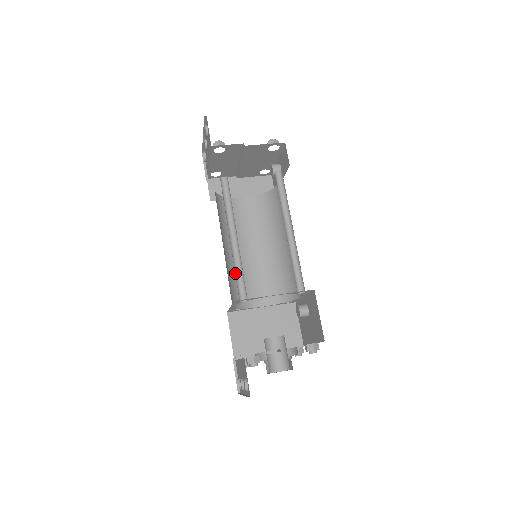
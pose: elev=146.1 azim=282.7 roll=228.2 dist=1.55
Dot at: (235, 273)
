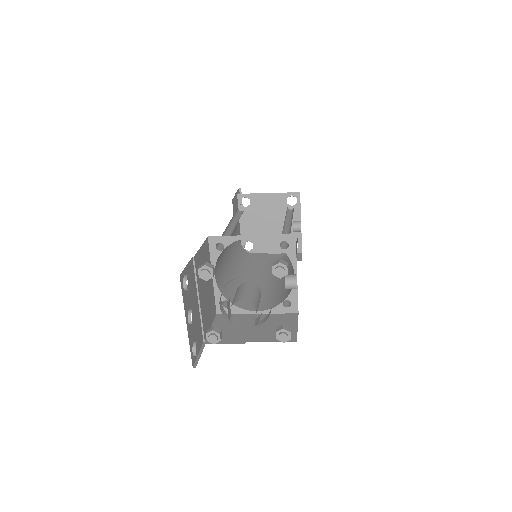
Dot at: occluded
